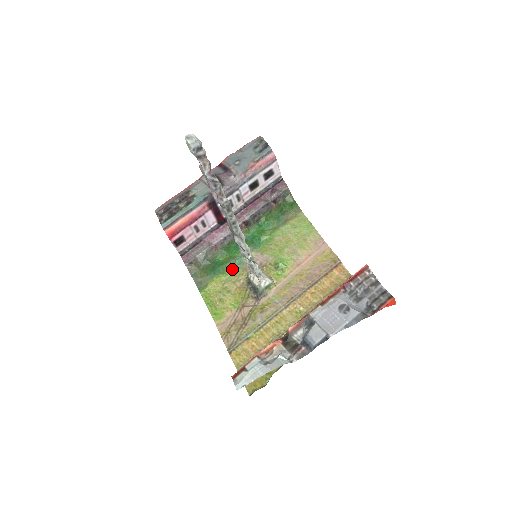
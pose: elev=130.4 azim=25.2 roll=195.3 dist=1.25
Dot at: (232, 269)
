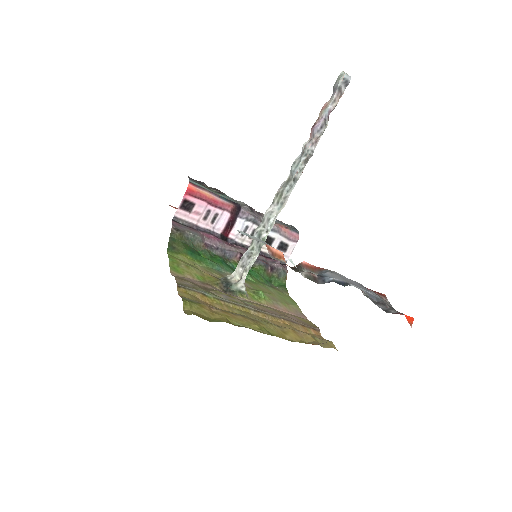
Dot at: (209, 266)
